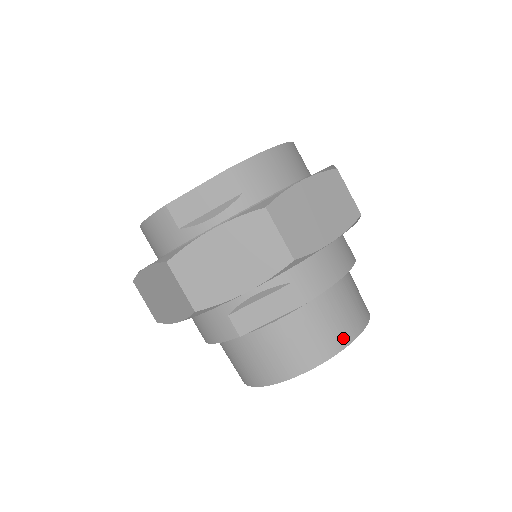
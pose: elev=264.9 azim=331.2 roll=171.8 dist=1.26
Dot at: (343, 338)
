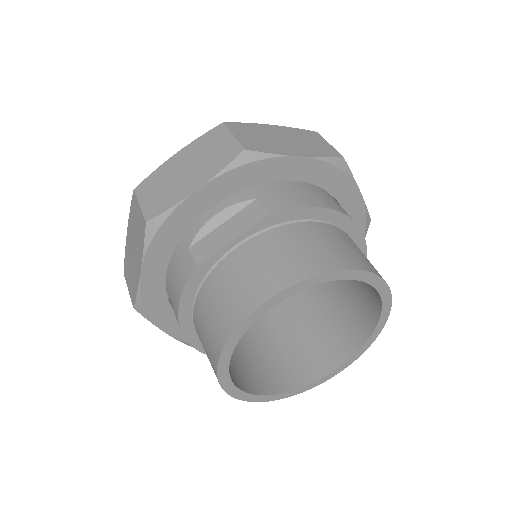
Dot at: (326, 263)
